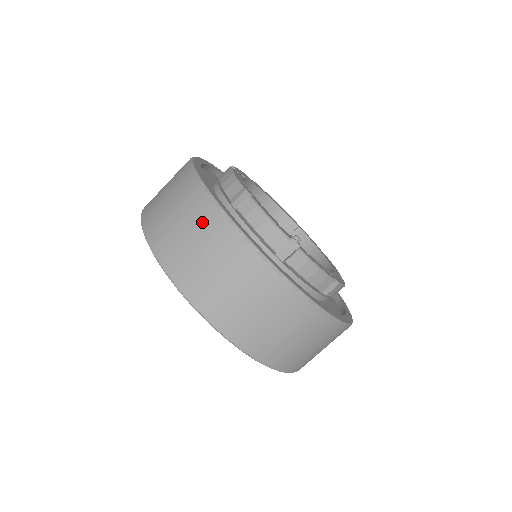
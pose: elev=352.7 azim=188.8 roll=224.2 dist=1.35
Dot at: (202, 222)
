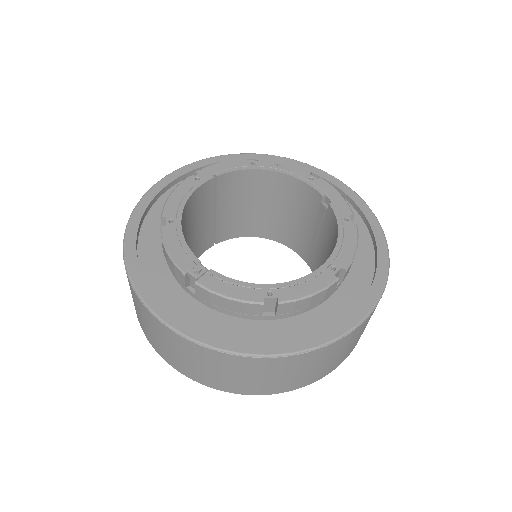
Dot at: occluded
